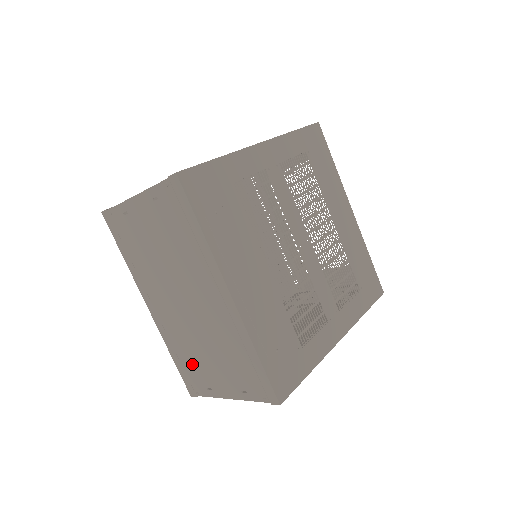
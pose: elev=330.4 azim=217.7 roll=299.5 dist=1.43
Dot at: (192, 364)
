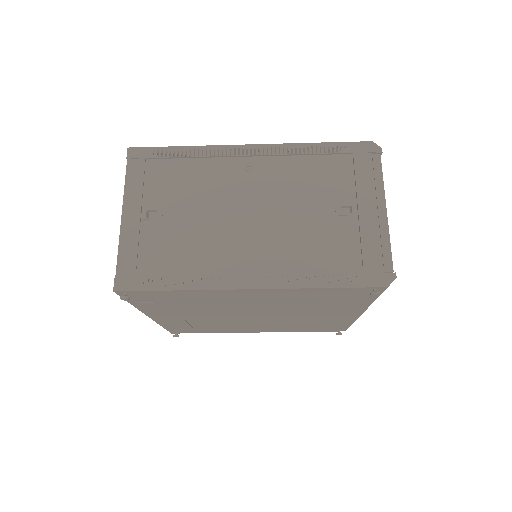
Dot at: occluded
